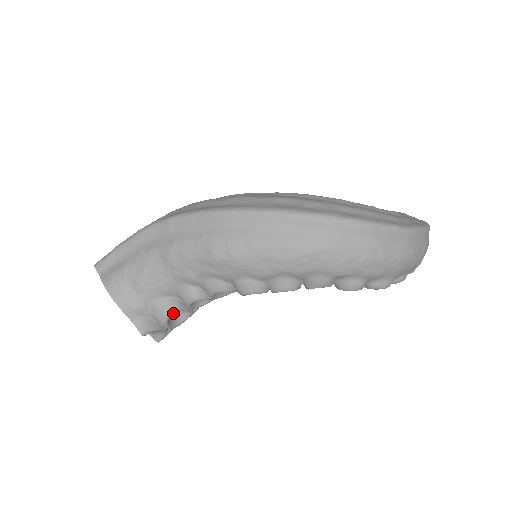
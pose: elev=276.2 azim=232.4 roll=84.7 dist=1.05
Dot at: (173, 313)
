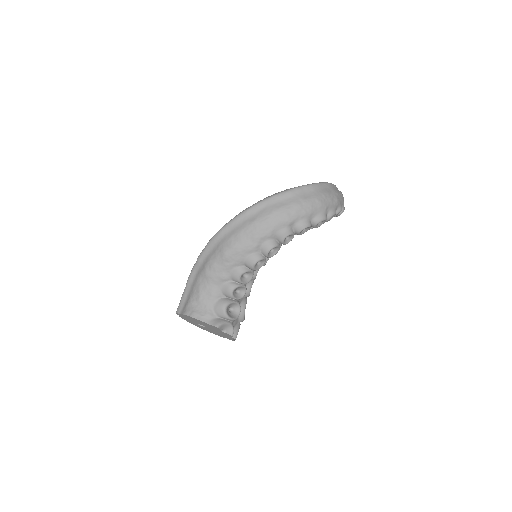
Dot at: (227, 305)
